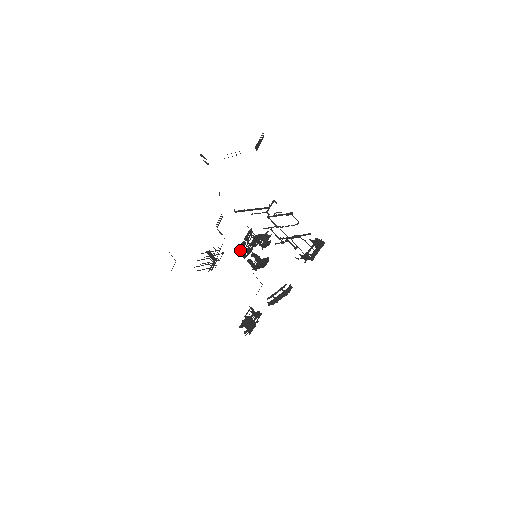
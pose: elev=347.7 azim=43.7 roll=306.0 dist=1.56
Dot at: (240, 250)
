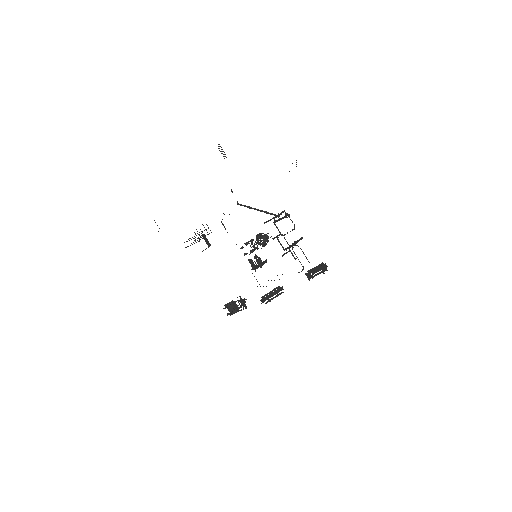
Dot at: (242, 248)
